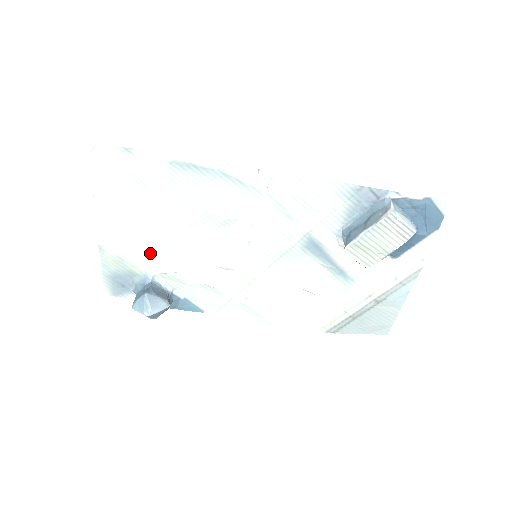
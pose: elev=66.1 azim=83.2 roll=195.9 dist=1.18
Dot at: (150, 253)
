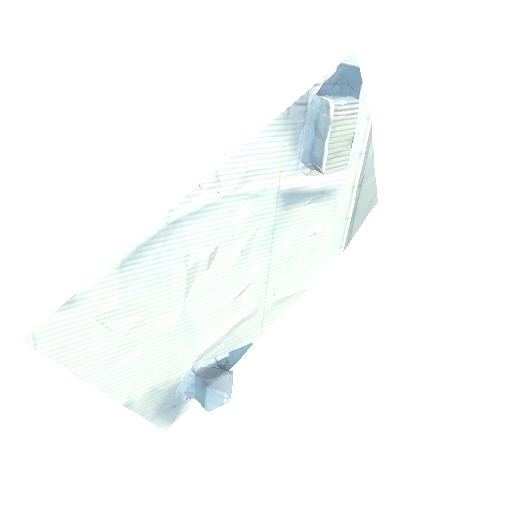
Dot at: (172, 357)
